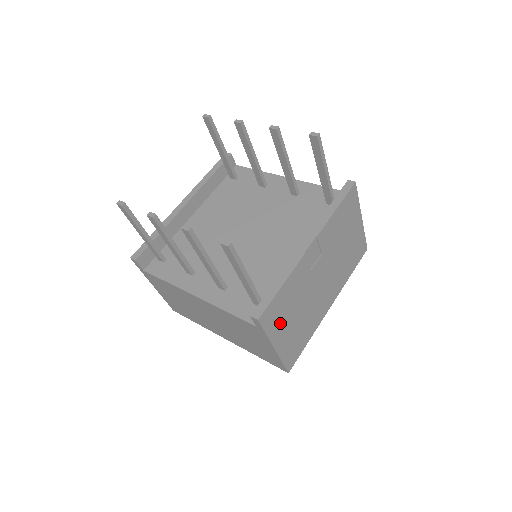
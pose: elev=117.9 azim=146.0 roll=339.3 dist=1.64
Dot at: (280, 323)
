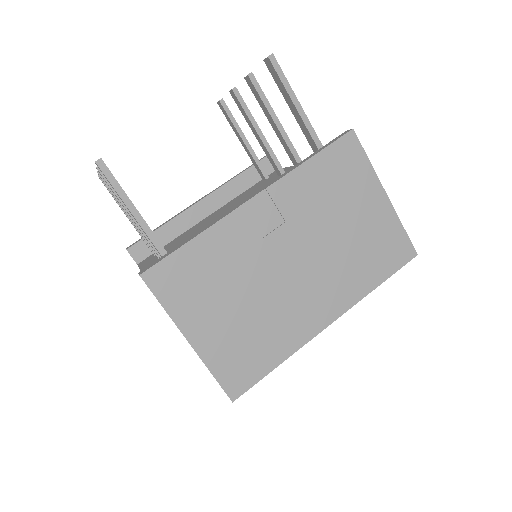
Dot at: (196, 302)
